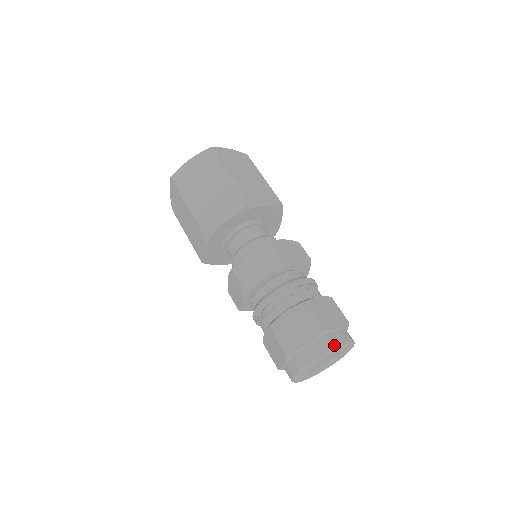
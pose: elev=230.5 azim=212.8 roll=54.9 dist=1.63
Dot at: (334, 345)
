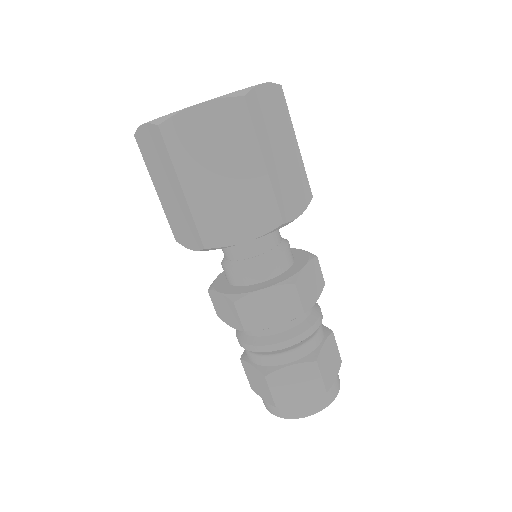
Dot at: (328, 403)
